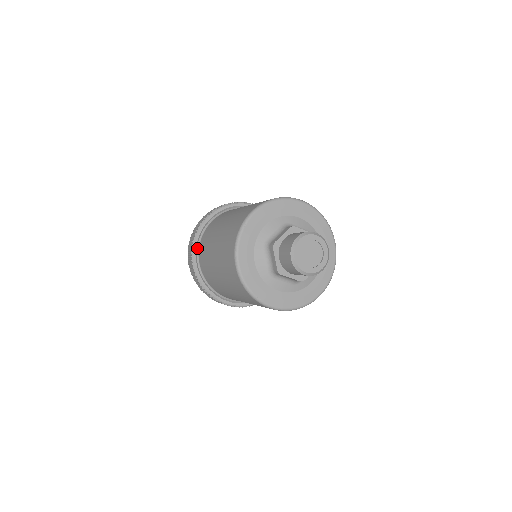
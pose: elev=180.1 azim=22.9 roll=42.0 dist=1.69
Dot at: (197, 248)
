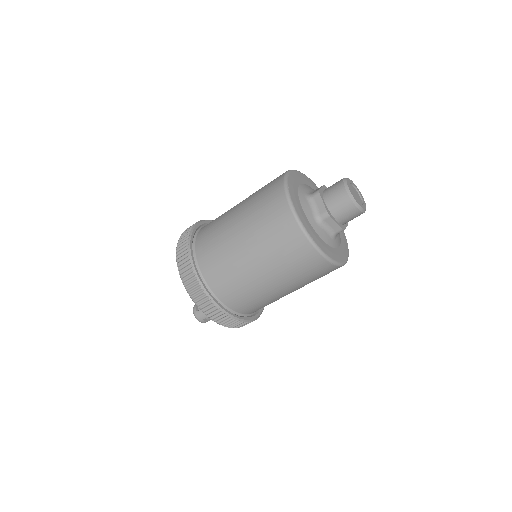
Dot at: (192, 247)
